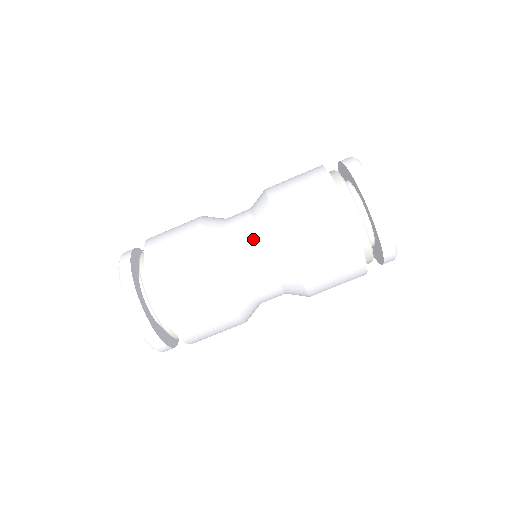
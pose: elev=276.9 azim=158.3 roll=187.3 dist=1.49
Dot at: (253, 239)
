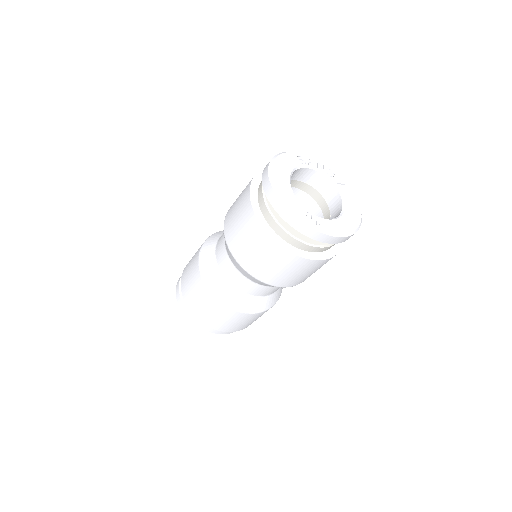
Dot at: (241, 278)
